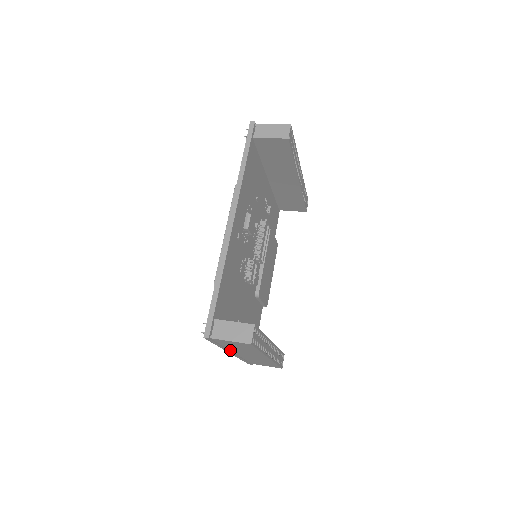
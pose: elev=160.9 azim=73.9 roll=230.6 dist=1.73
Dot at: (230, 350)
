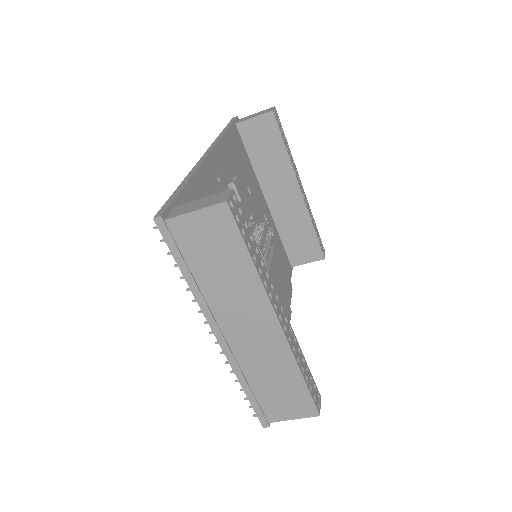
Dot at: (212, 313)
